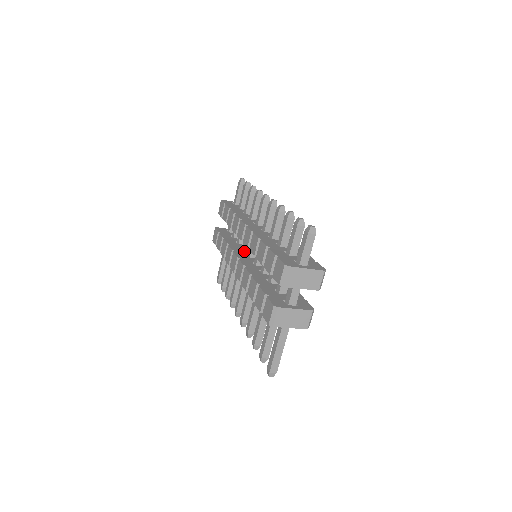
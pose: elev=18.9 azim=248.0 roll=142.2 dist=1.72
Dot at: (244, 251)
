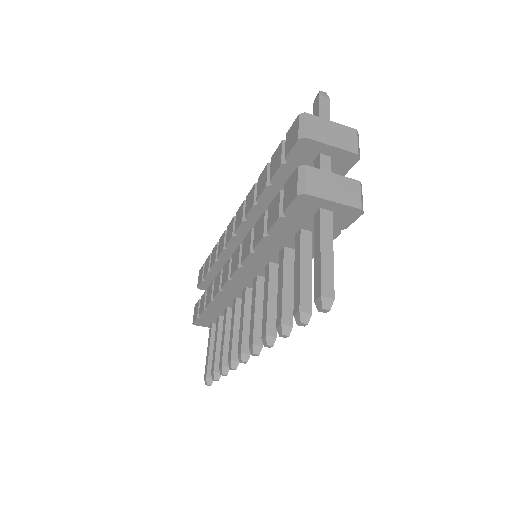
Dot at: occluded
